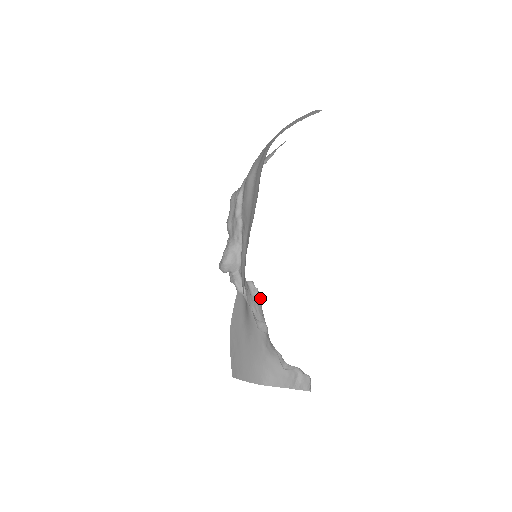
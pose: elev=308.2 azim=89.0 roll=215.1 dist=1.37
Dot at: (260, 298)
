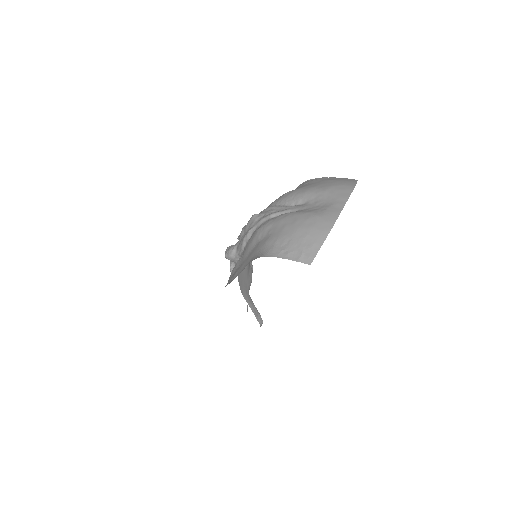
Dot at: occluded
